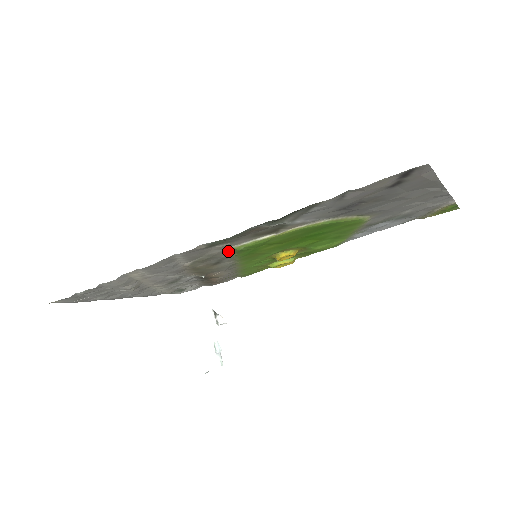
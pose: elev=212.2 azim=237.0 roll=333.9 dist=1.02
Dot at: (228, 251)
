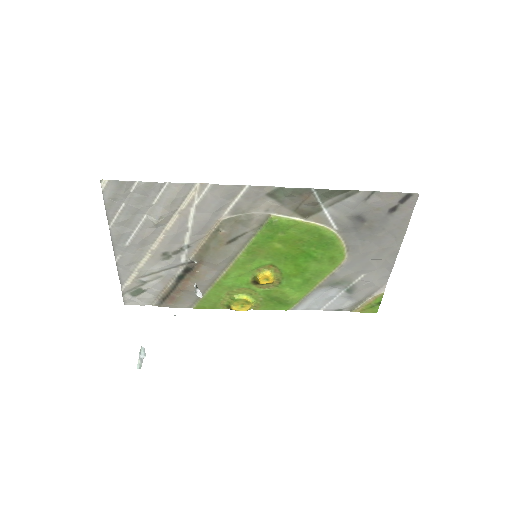
Dot at: (259, 223)
